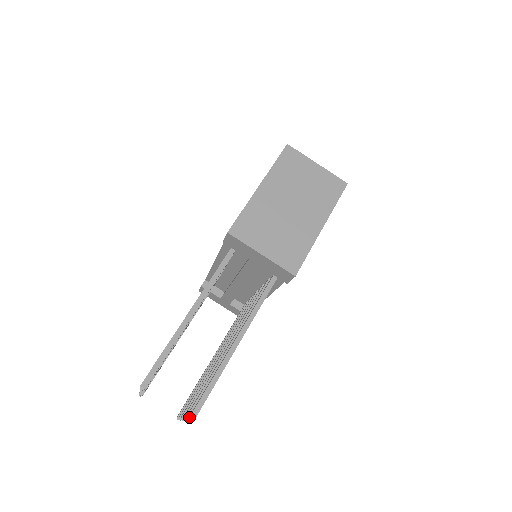
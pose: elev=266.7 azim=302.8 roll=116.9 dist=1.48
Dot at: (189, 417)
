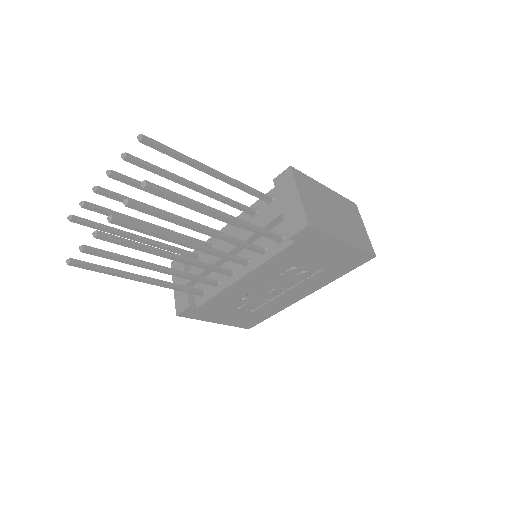
Dot at: (144, 181)
